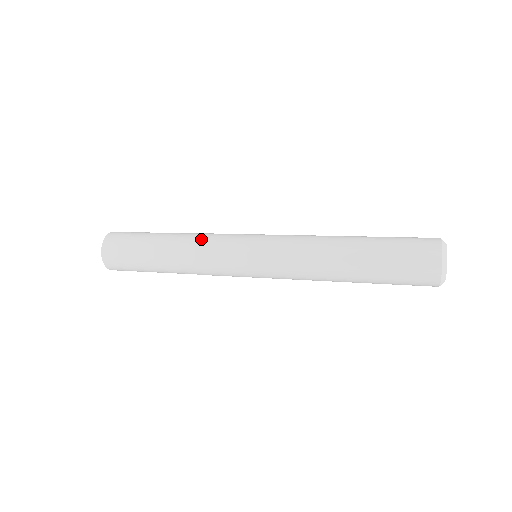
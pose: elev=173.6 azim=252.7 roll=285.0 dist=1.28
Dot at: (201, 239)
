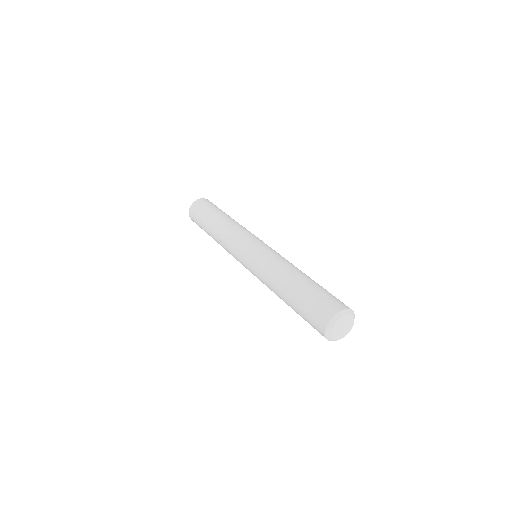
Dot at: (225, 236)
